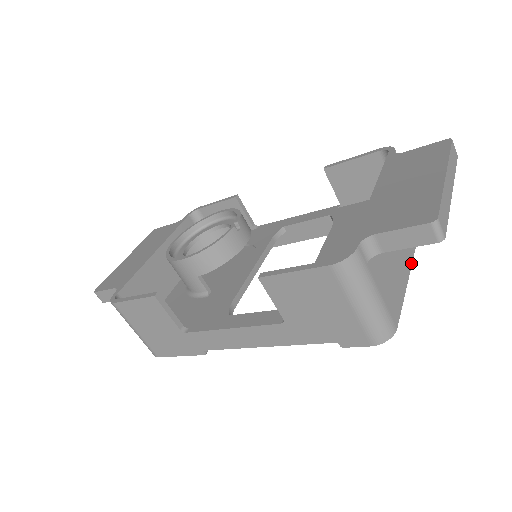
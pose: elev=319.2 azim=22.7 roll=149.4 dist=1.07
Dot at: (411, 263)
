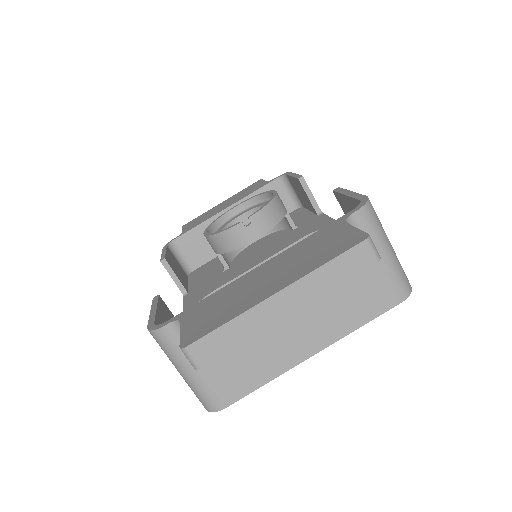
Dot at: (317, 351)
